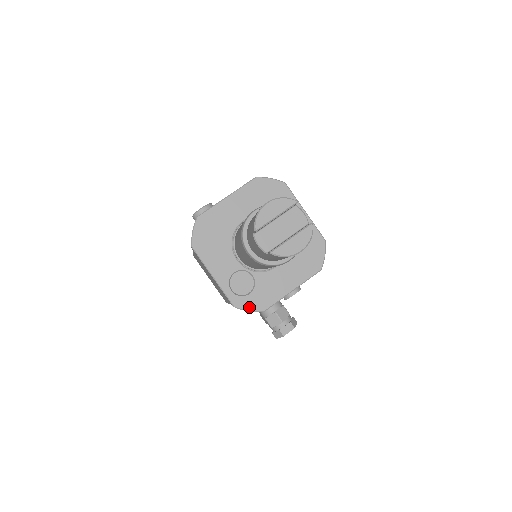
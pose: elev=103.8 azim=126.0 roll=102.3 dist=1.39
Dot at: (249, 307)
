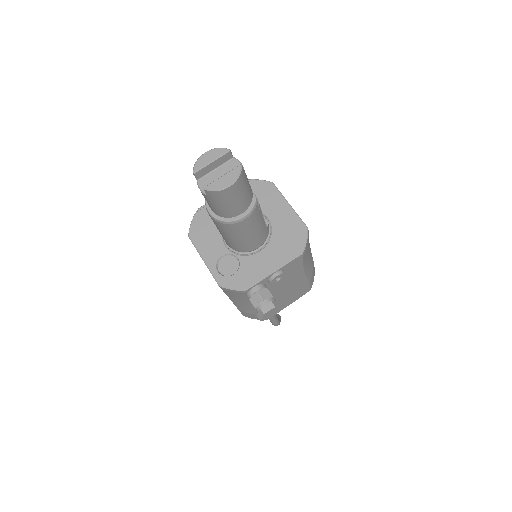
Dot at: (232, 286)
